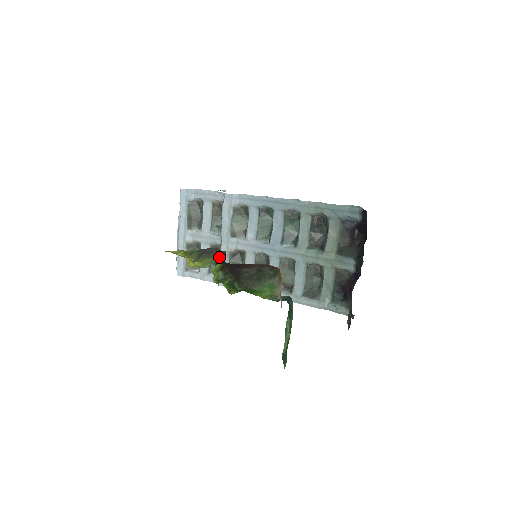
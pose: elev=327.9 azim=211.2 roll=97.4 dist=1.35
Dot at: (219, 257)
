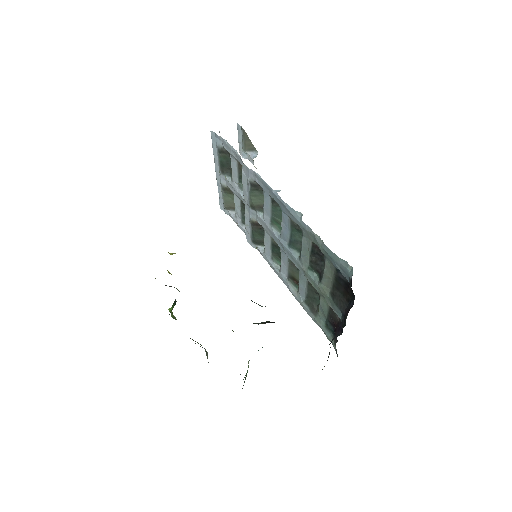
Dot at: occluded
